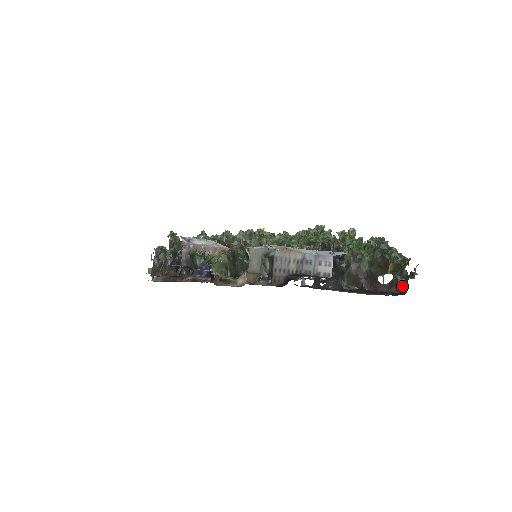
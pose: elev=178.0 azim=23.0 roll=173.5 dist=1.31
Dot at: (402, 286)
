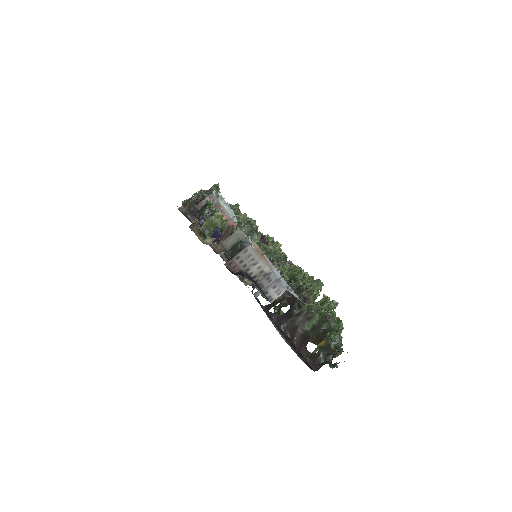
Dot at: (318, 364)
